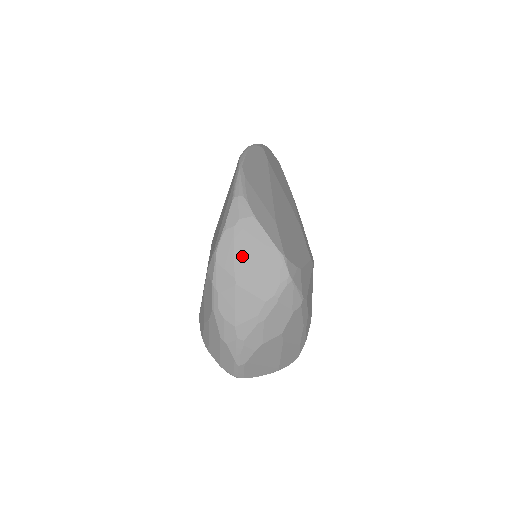
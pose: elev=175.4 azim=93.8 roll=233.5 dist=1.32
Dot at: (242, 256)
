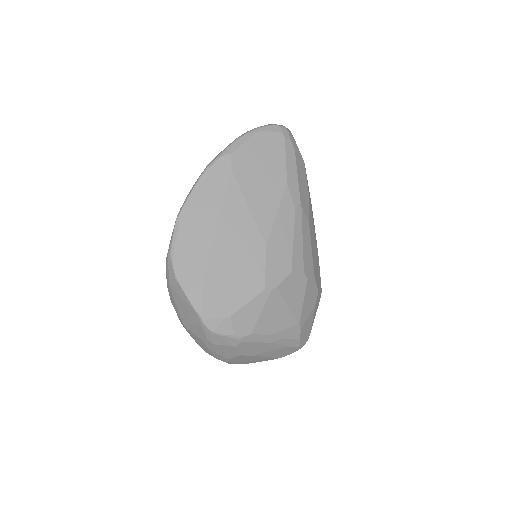
Dot at: (180, 308)
